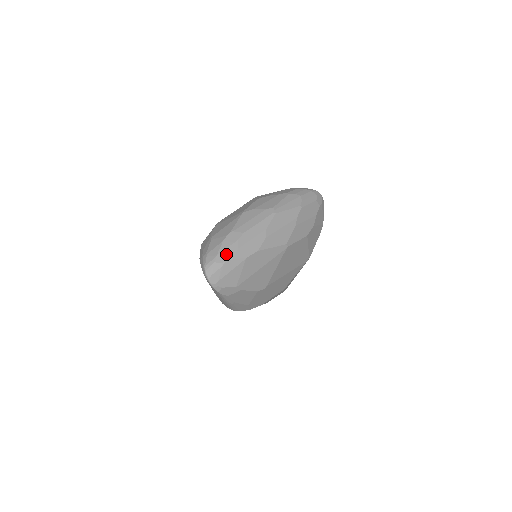
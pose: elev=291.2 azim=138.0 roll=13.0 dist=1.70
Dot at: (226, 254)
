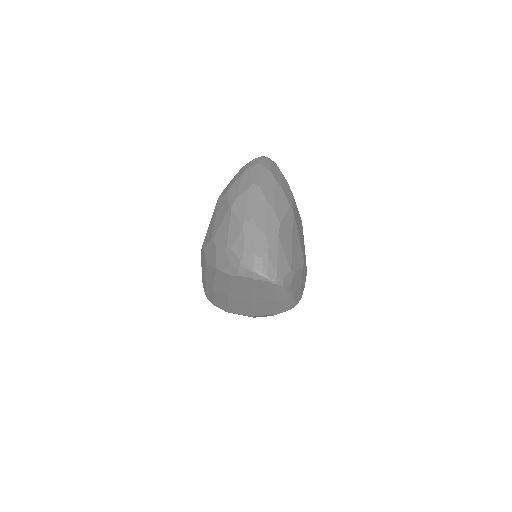
Dot at: (260, 244)
